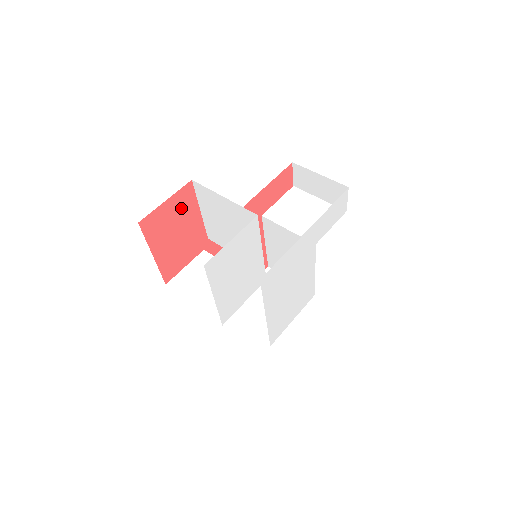
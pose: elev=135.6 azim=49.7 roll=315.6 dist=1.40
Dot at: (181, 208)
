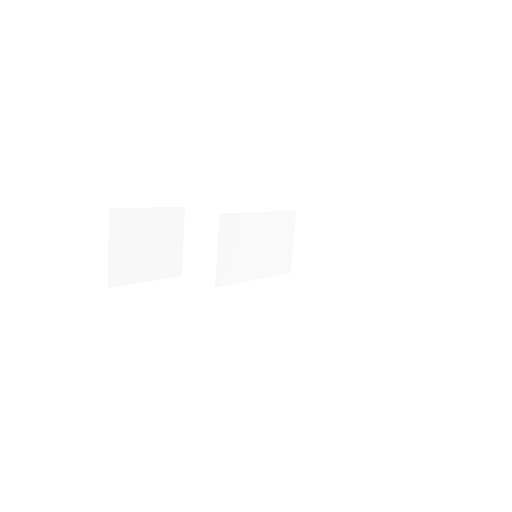
Dot at: occluded
